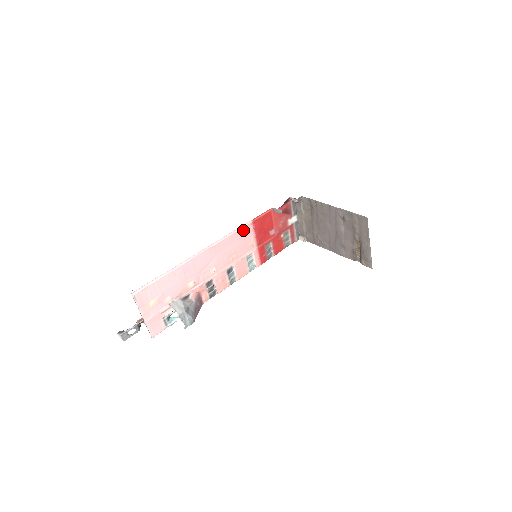
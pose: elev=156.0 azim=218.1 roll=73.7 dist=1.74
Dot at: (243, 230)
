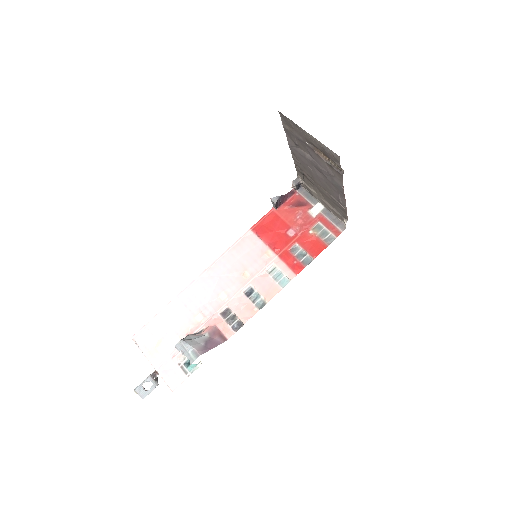
Dot at: (244, 242)
